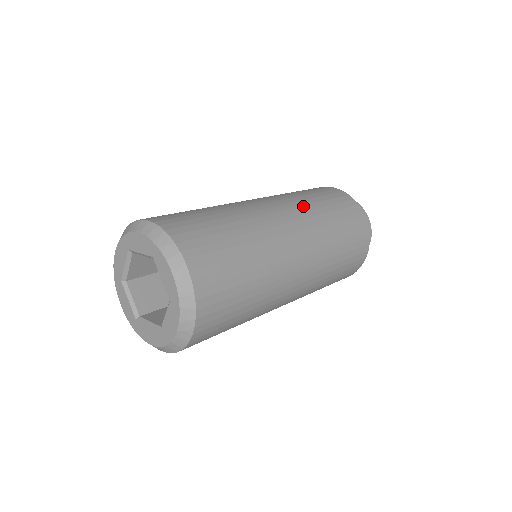
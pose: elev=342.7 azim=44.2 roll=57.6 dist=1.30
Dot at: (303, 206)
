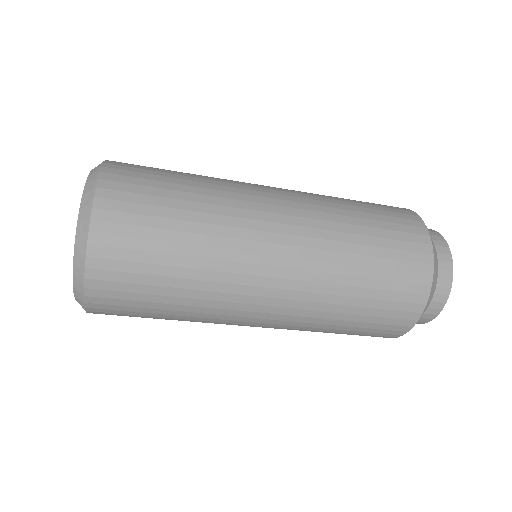
Dot at: occluded
